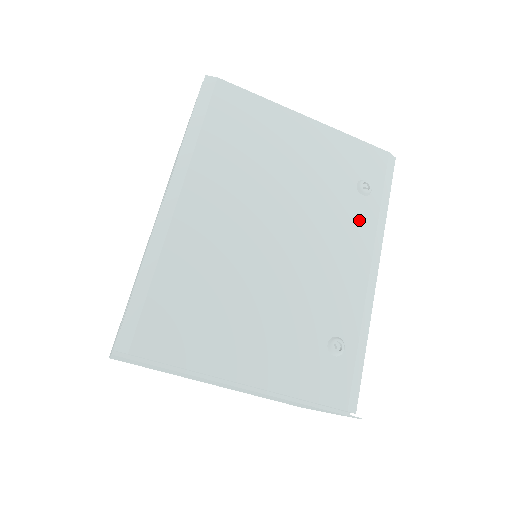
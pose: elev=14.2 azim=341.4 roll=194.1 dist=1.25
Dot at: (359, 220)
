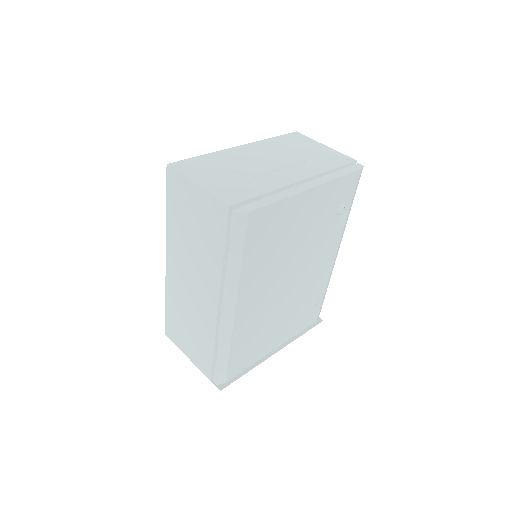
Dot at: (335, 233)
